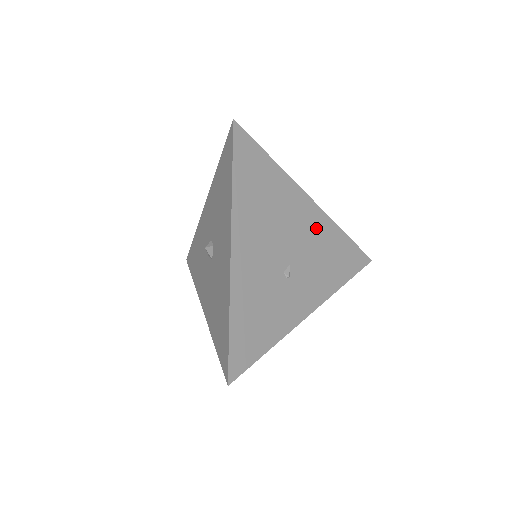
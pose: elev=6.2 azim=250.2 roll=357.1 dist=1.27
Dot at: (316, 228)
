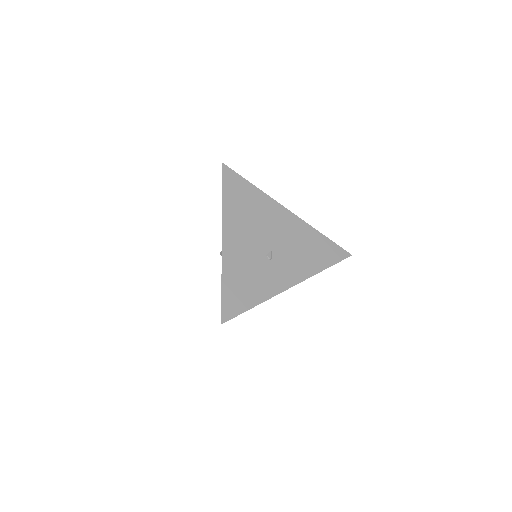
Dot at: (294, 229)
